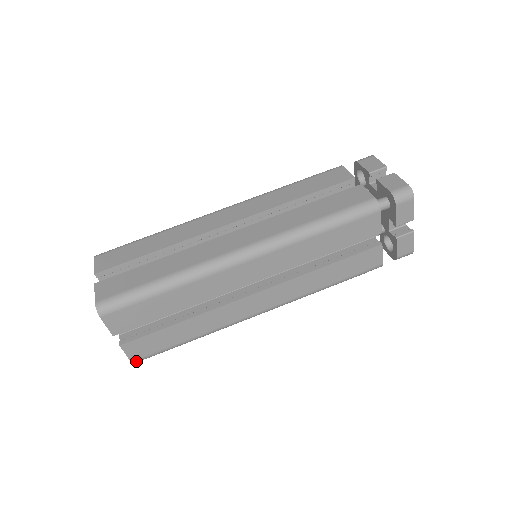
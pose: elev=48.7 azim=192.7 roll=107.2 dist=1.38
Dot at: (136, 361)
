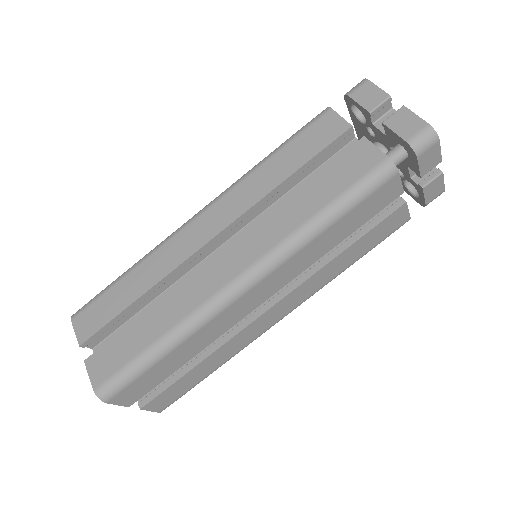
Dot at: (164, 409)
